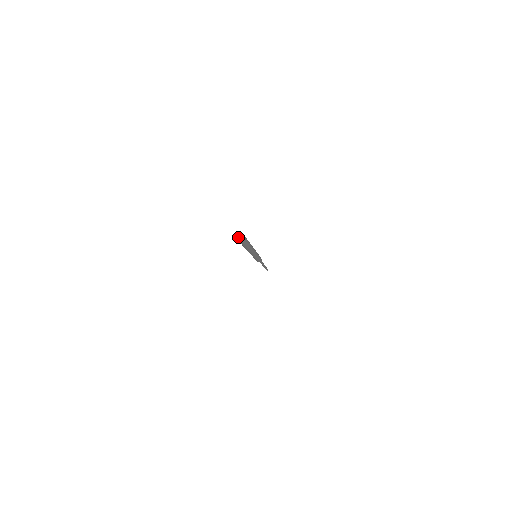
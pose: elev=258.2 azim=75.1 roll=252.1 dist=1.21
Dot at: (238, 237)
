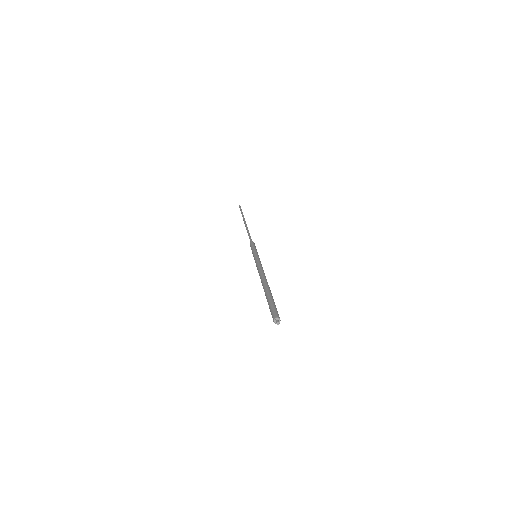
Dot at: (276, 323)
